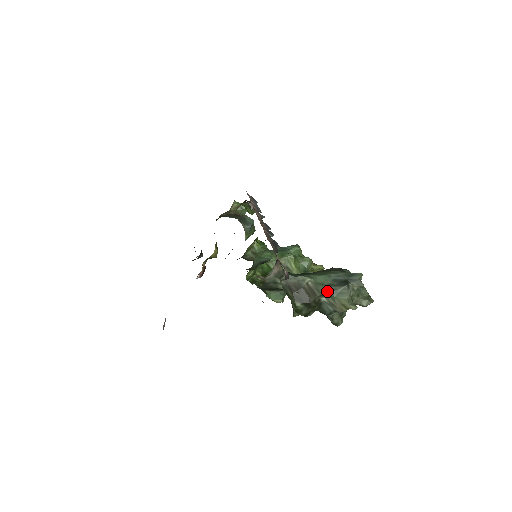
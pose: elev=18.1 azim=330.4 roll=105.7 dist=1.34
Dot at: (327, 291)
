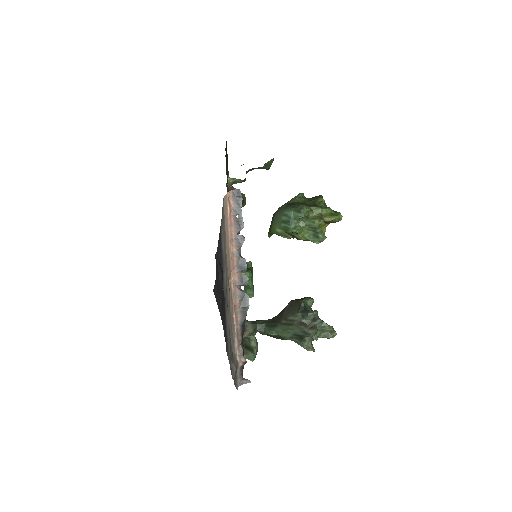
Dot at: occluded
